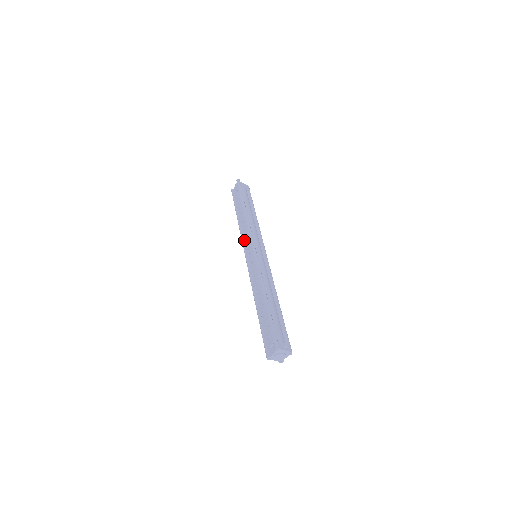
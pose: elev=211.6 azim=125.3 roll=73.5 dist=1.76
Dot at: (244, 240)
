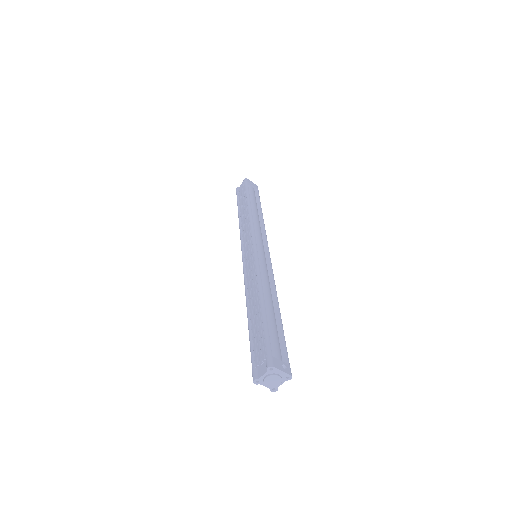
Dot at: (243, 237)
